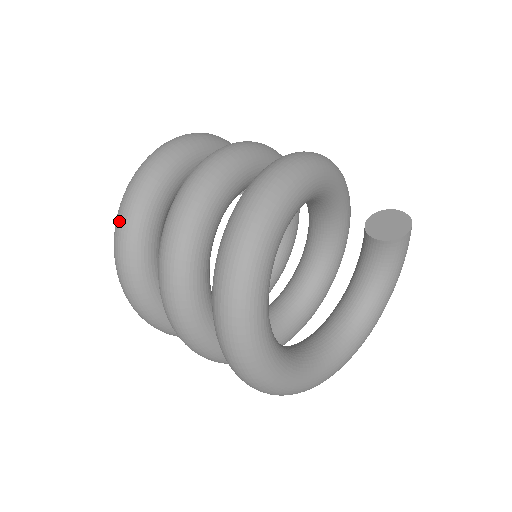
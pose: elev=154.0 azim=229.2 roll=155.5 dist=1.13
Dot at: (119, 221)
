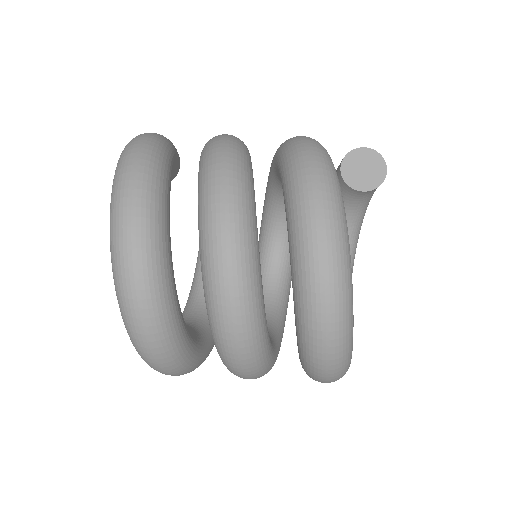
Dot at: (141, 332)
